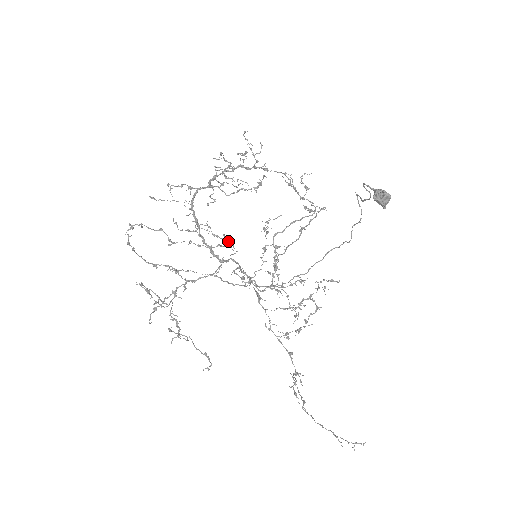
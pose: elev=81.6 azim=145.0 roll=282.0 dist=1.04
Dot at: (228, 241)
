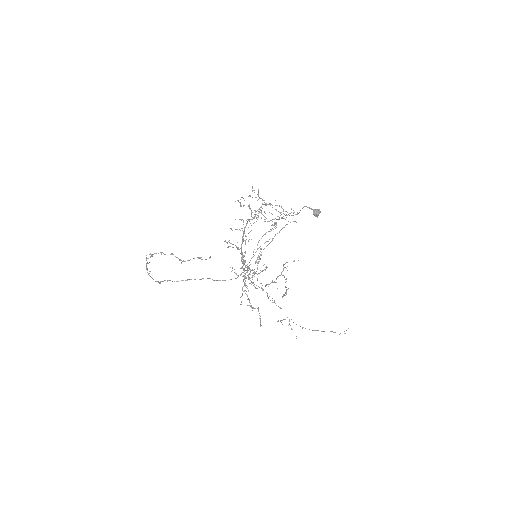
Dot at: occluded
